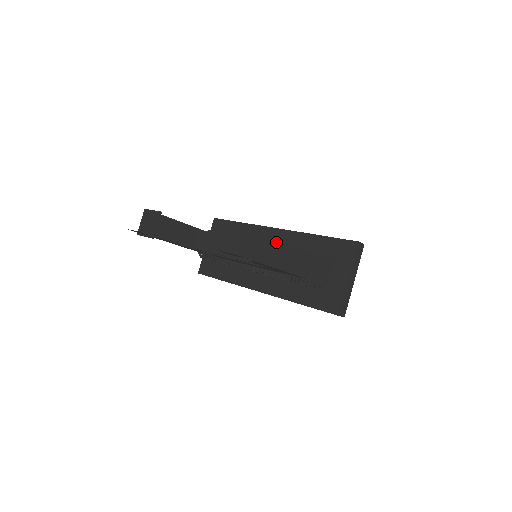
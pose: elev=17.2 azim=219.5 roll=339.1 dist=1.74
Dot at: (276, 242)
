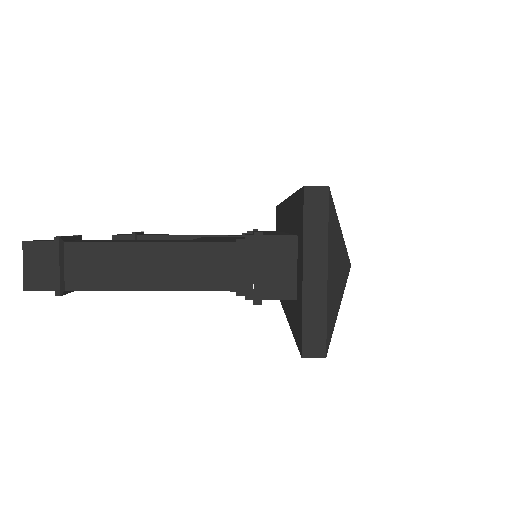
Dot at: (113, 247)
